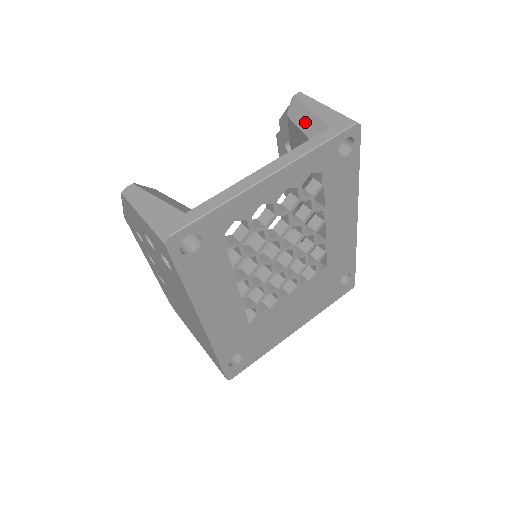
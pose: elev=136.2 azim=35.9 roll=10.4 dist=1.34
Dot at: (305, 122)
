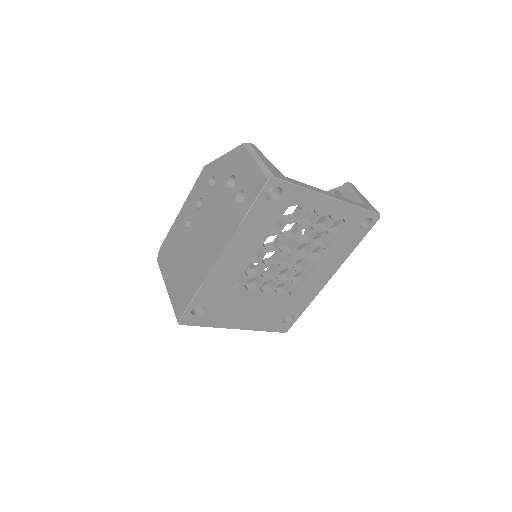
Dot at: (350, 196)
